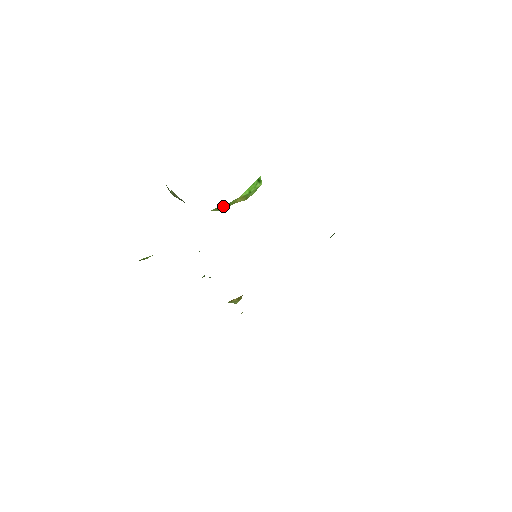
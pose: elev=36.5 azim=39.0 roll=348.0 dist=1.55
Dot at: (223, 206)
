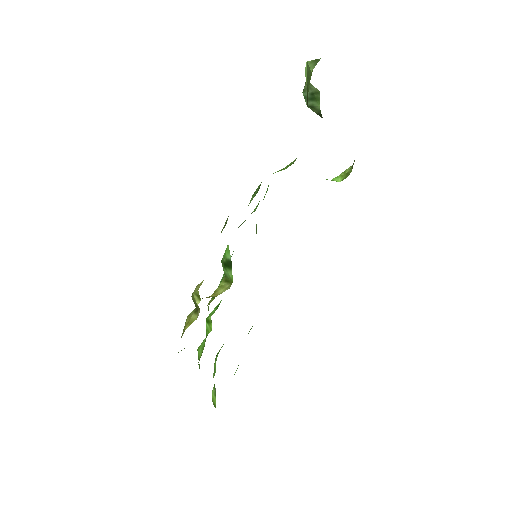
Dot at: occluded
